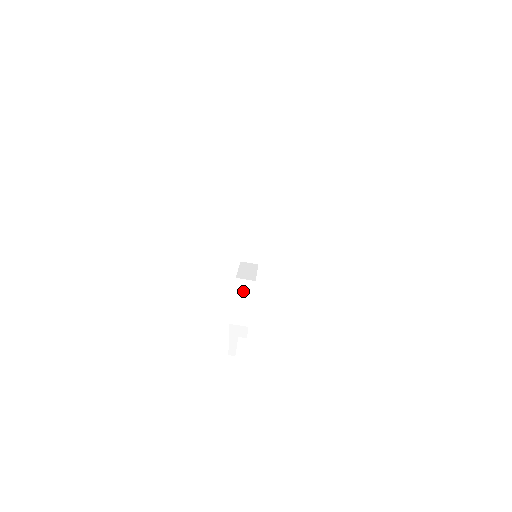
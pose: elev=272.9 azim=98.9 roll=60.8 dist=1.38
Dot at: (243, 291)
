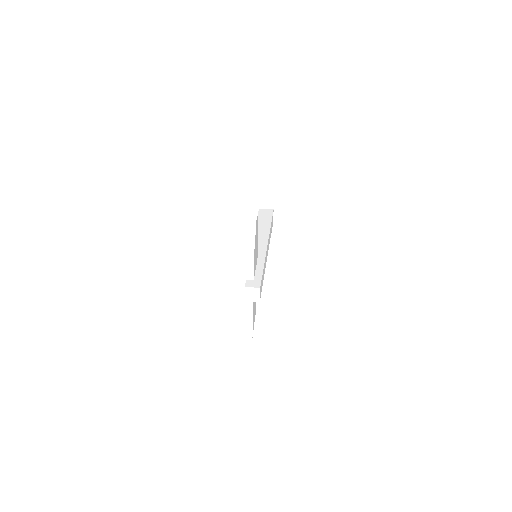
Dot at: (248, 220)
